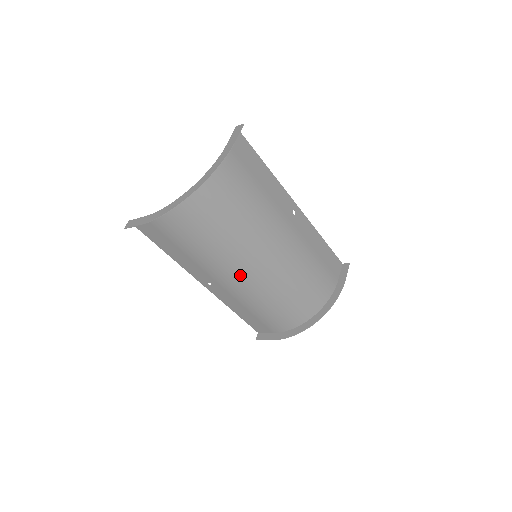
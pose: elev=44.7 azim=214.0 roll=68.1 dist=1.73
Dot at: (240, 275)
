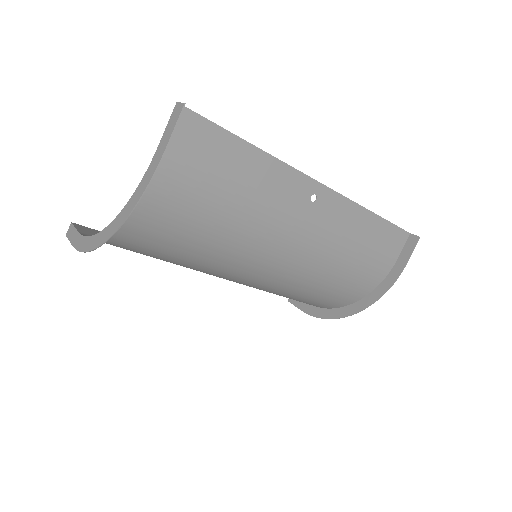
Dot at: (234, 279)
